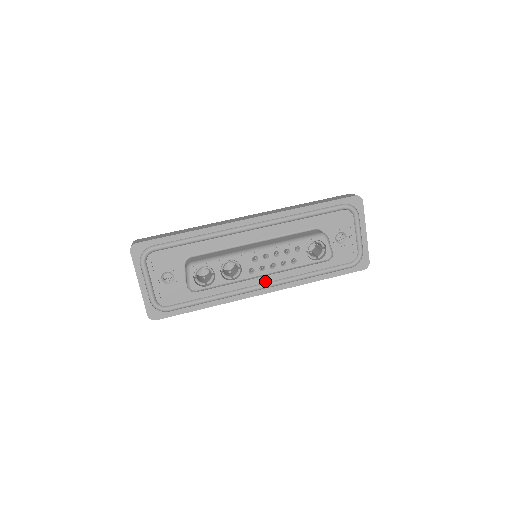
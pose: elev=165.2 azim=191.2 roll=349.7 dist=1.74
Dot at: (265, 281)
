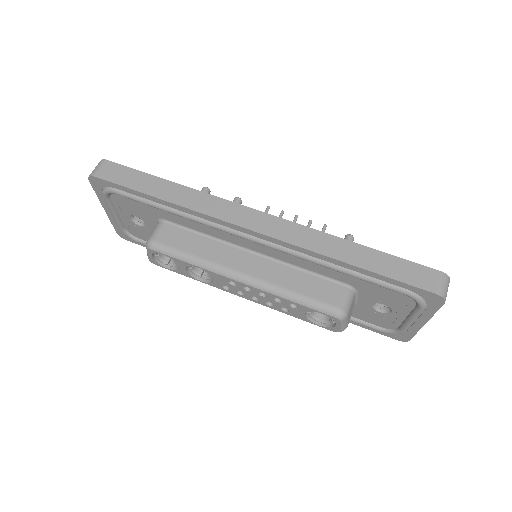
Dot at: occluded
